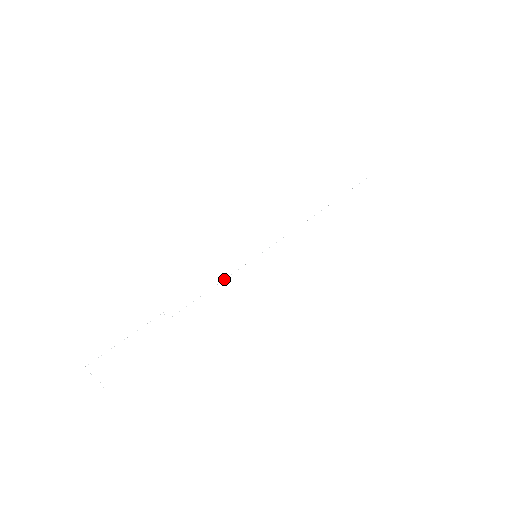
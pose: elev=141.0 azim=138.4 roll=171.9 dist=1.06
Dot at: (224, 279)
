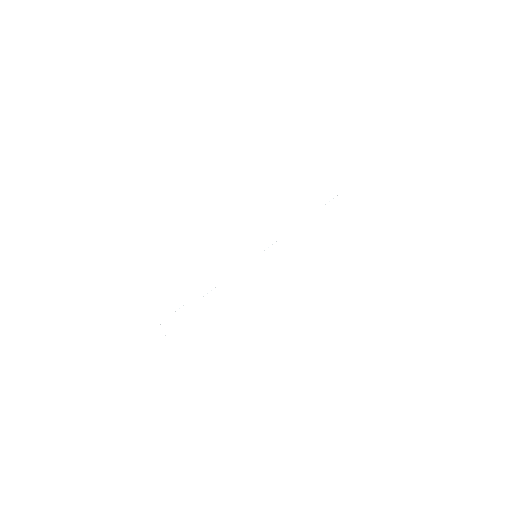
Dot at: occluded
